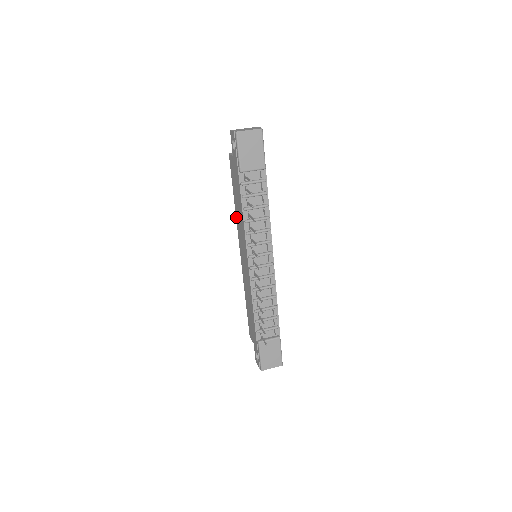
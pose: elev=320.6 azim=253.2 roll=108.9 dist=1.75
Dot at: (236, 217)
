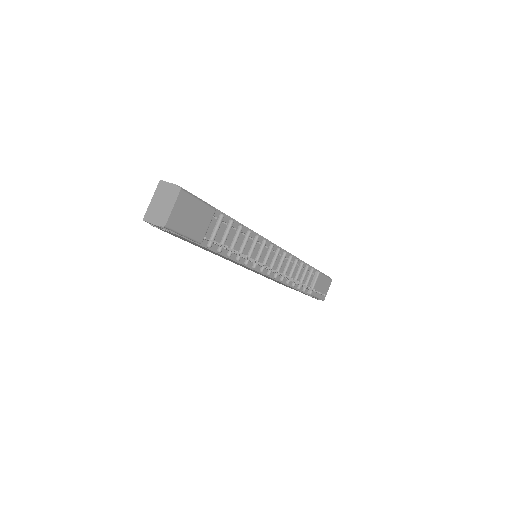
Dot at: occluded
